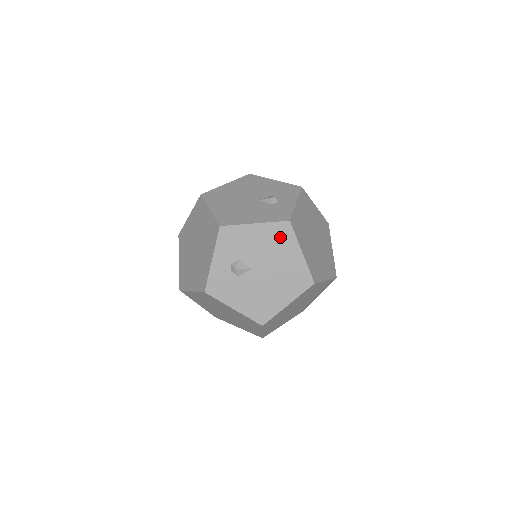
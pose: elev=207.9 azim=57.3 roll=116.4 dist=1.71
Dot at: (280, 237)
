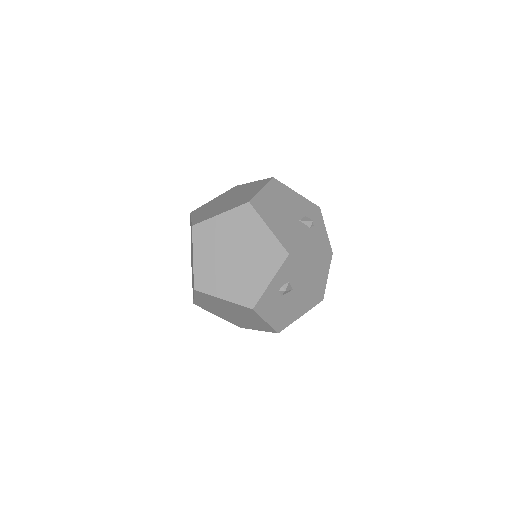
Dot at: (321, 265)
